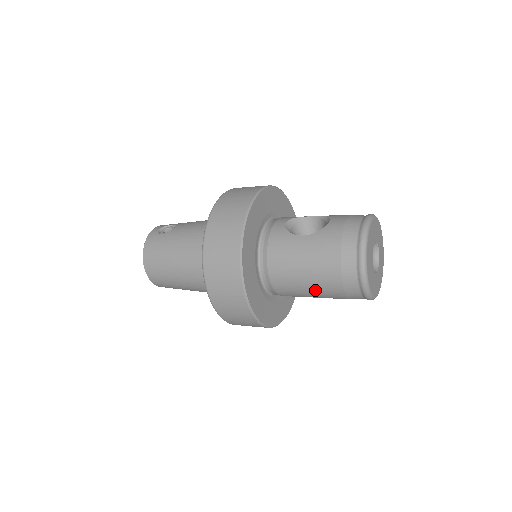
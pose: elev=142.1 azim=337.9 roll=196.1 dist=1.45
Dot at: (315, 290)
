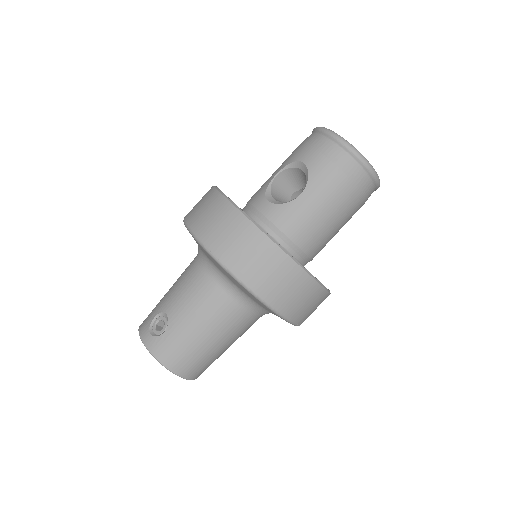
Dot at: (343, 224)
